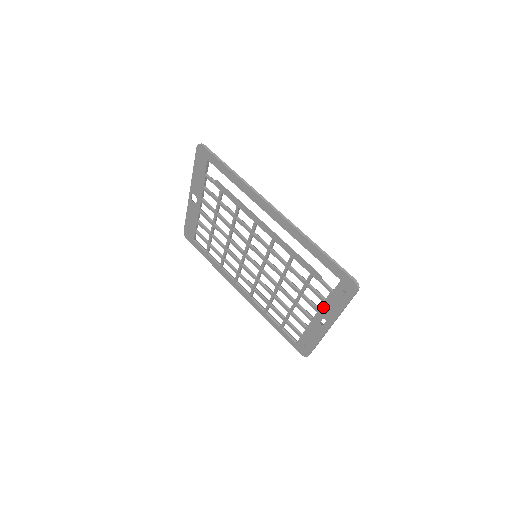
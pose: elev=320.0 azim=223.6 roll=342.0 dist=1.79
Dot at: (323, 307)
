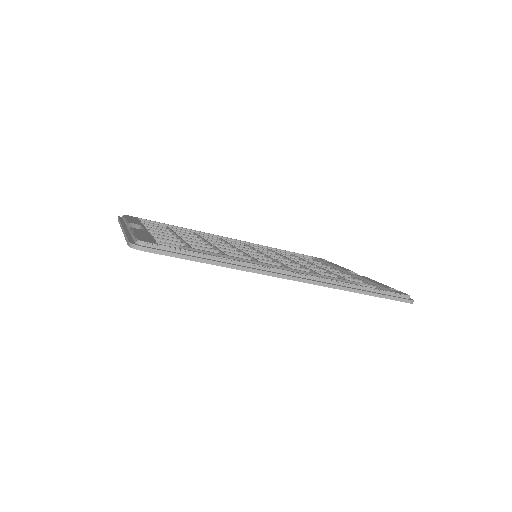
Dot at: occluded
